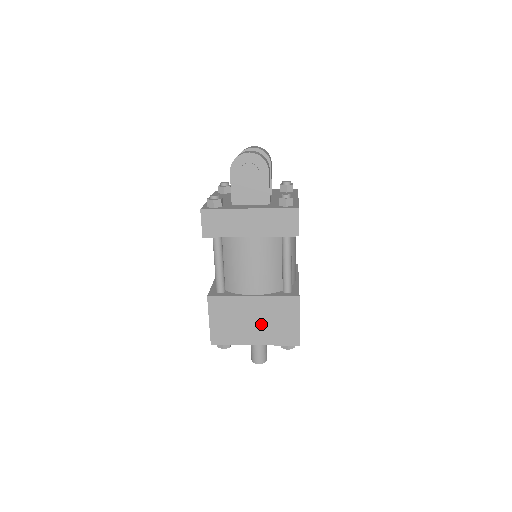
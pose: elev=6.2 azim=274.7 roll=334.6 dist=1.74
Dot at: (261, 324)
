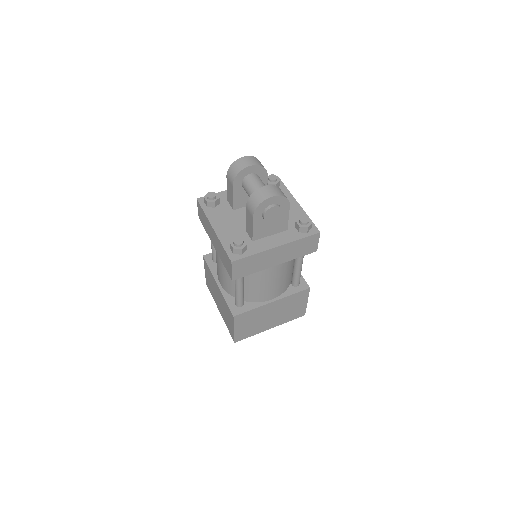
Dot at: (277, 315)
